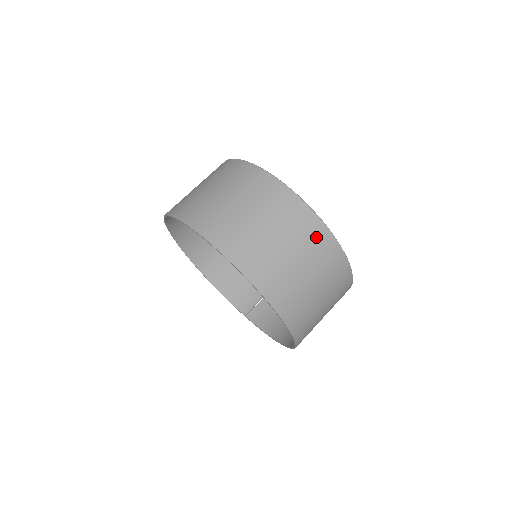
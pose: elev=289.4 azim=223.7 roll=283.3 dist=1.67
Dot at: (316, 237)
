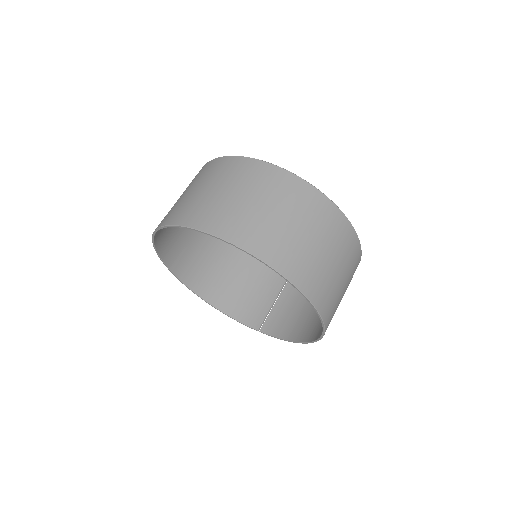
Dot at: (315, 205)
